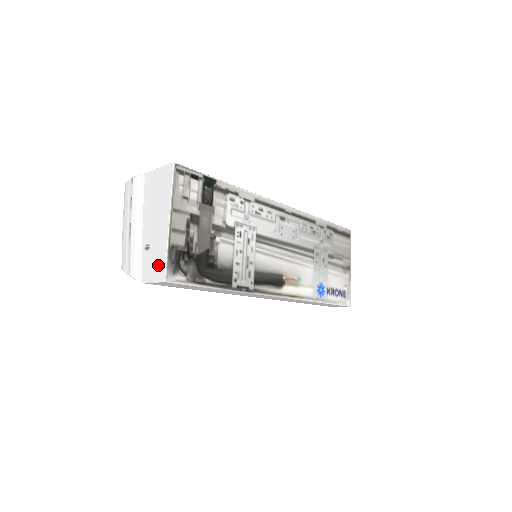
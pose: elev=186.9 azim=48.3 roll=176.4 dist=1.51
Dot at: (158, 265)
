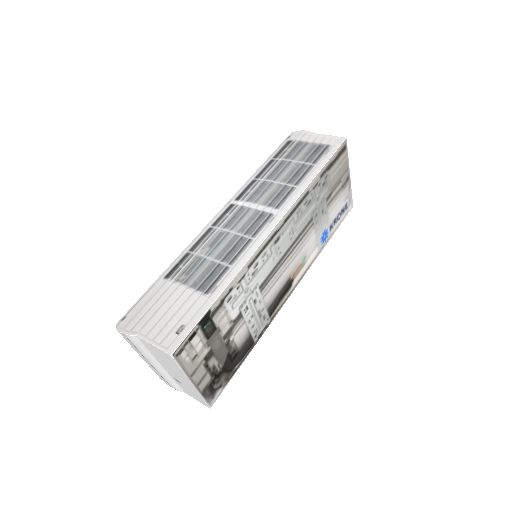
Dot at: (197, 398)
